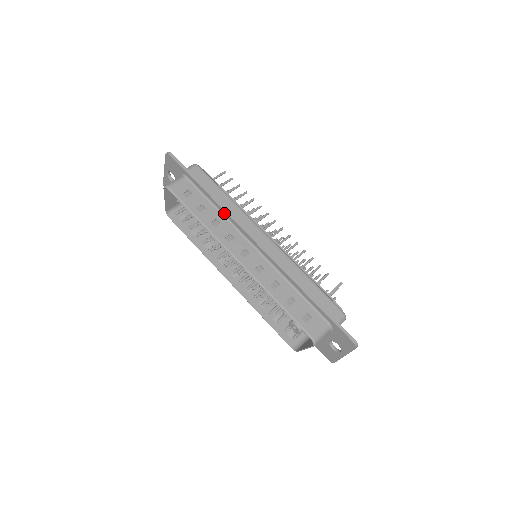
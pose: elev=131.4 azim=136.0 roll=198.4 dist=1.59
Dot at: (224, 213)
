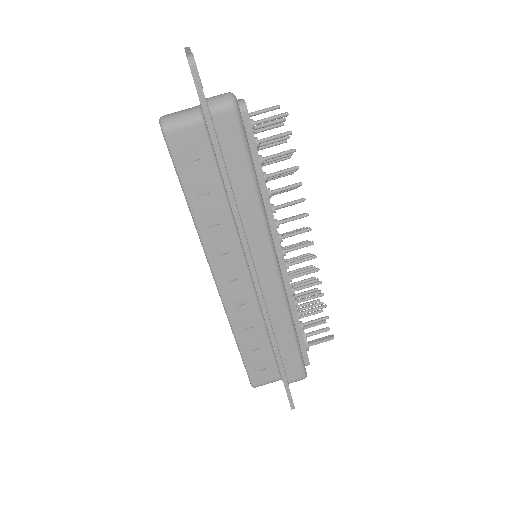
Dot at: (233, 214)
